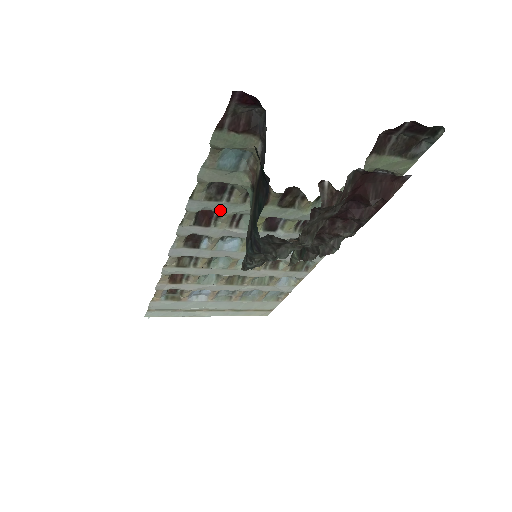
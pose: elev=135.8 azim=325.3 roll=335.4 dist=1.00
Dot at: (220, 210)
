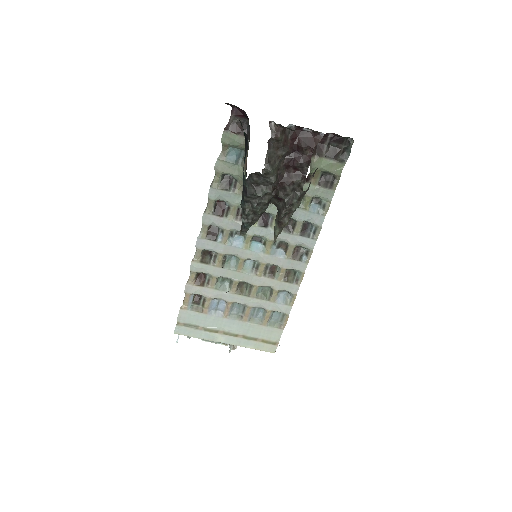
Dot at: (229, 200)
